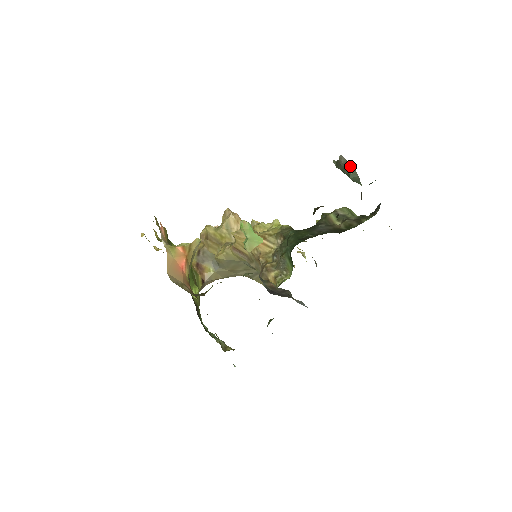
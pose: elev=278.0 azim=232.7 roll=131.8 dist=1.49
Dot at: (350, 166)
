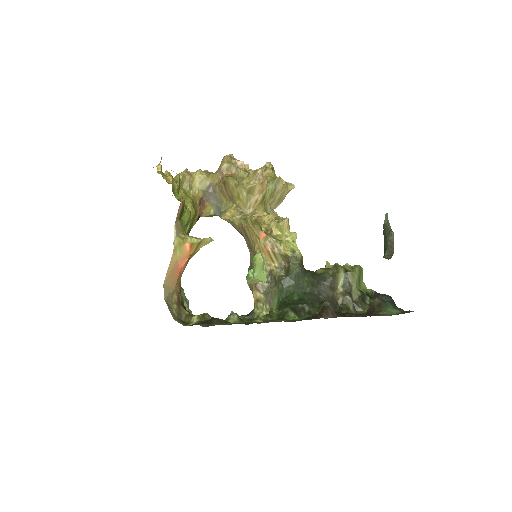
Dot at: (392, 249)
